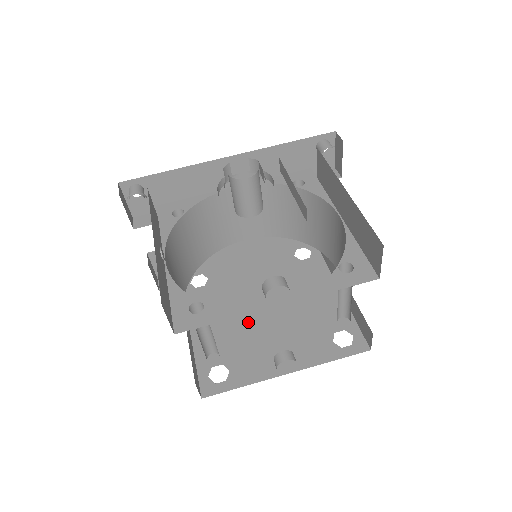
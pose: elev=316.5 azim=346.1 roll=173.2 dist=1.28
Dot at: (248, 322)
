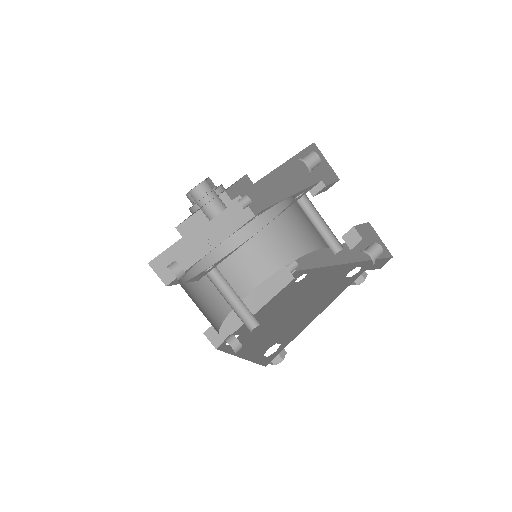
Dot at: (273, 315)
